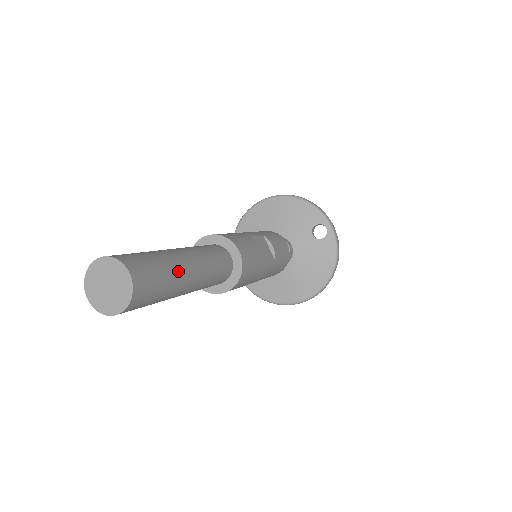
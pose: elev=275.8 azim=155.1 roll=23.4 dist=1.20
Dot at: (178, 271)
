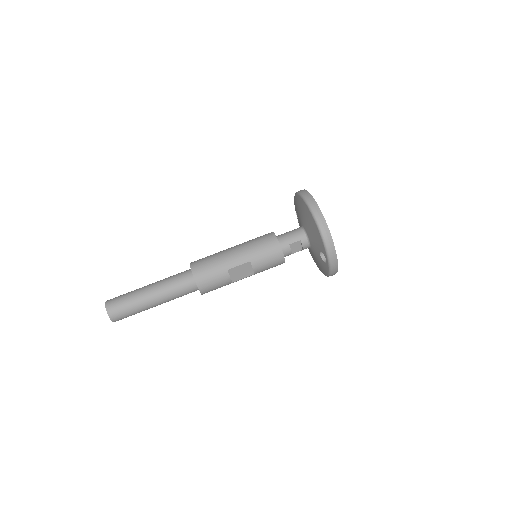
Dot at: (143, 309)
